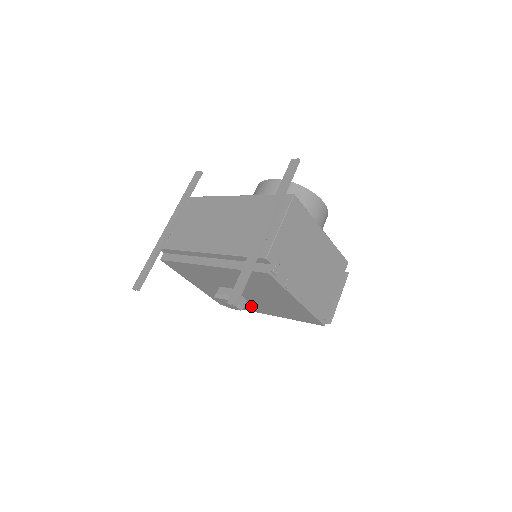
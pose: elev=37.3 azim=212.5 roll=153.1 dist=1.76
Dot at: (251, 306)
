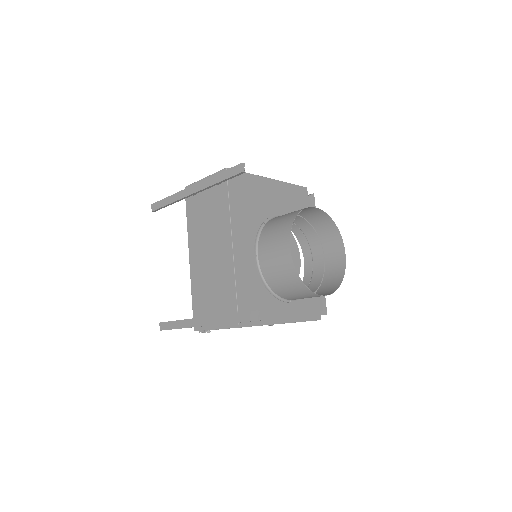
Dot at: occluded
